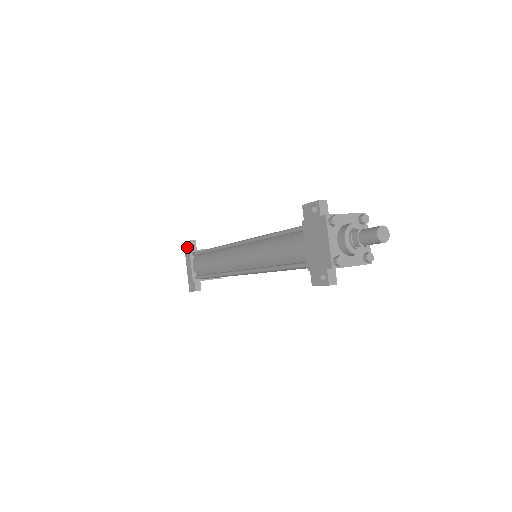
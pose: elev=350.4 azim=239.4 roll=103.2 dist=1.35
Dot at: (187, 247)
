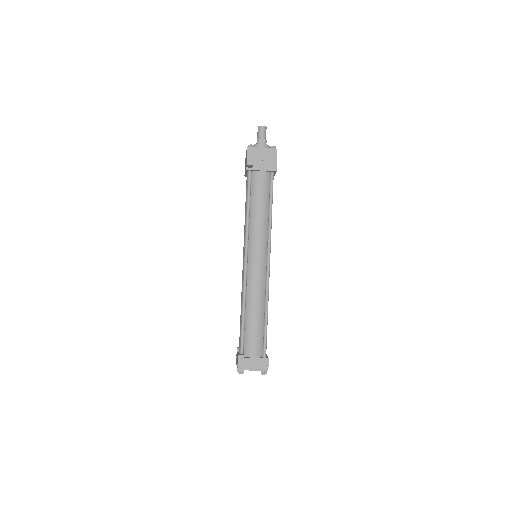
Dot at: (236, 356)
